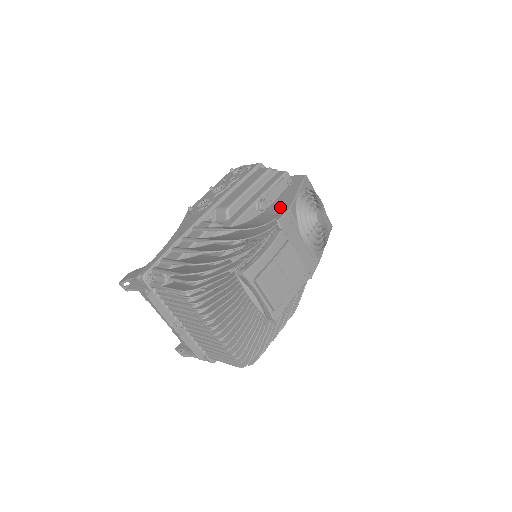
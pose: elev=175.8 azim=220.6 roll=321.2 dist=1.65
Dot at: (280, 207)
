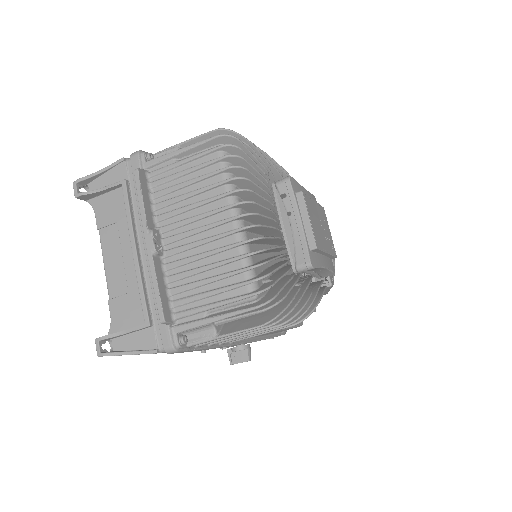
Dot at: occluded
